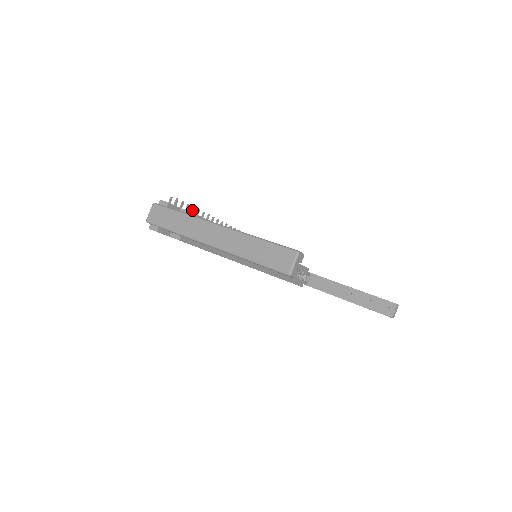
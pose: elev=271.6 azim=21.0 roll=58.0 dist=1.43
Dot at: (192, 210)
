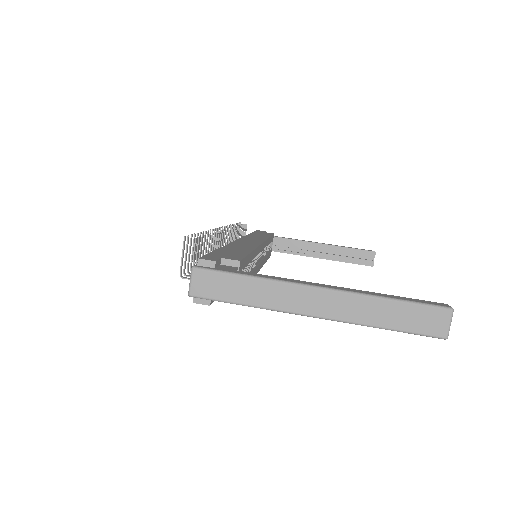
Dot at: (204, 240)
